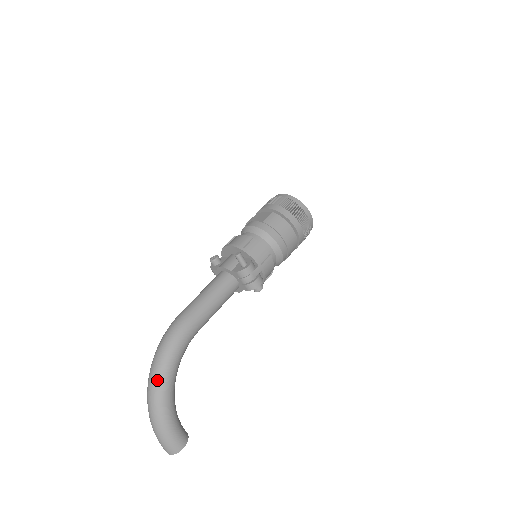
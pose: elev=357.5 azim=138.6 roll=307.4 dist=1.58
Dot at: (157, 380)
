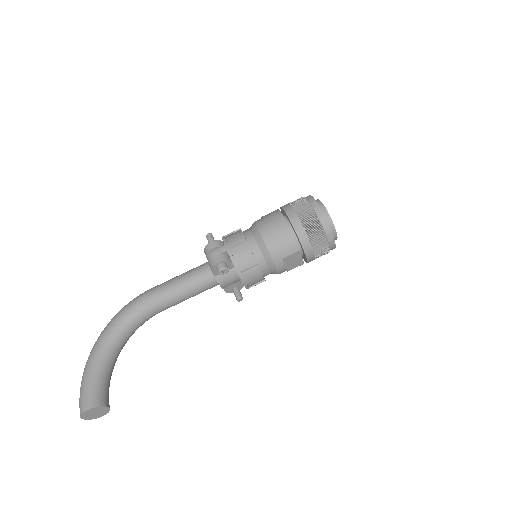
Dot at: (101, 333)
